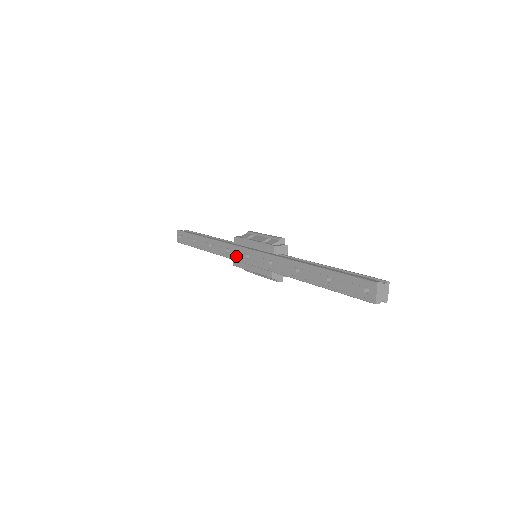
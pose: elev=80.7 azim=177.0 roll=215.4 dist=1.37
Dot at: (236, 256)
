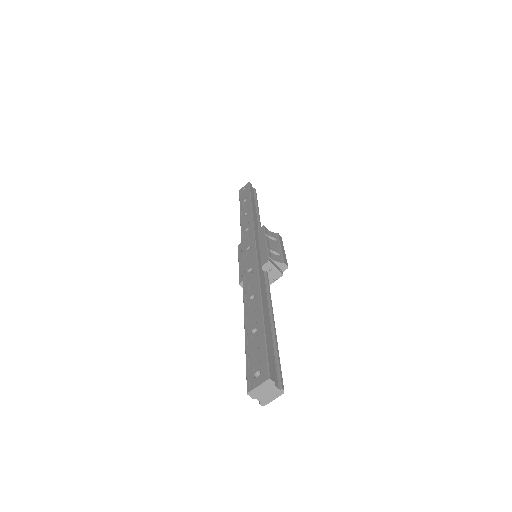
Dot at: (245, 239)
